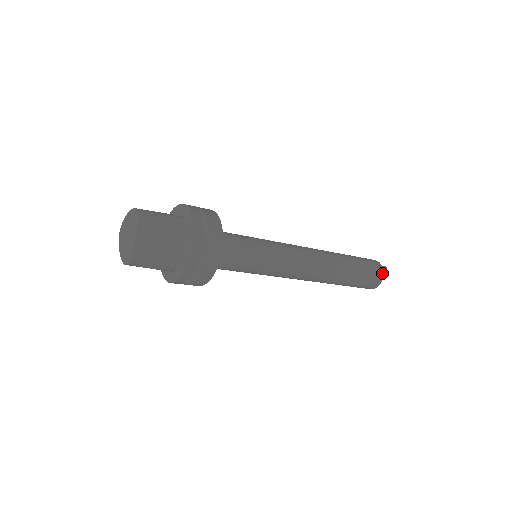
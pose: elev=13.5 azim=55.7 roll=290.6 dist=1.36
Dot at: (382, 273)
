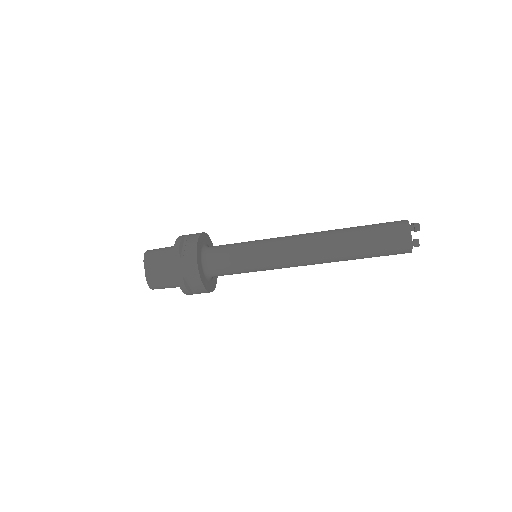
Dot at: (408, 233)
